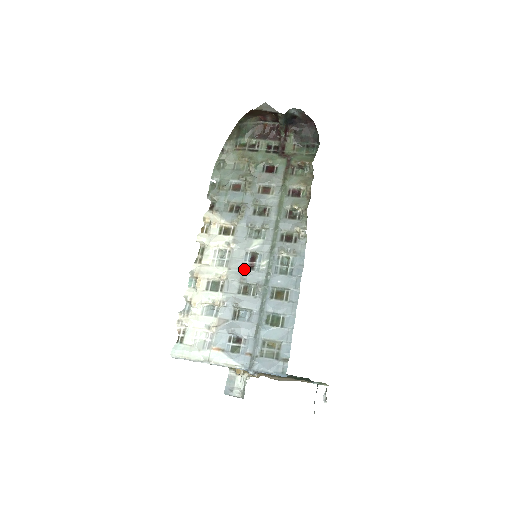
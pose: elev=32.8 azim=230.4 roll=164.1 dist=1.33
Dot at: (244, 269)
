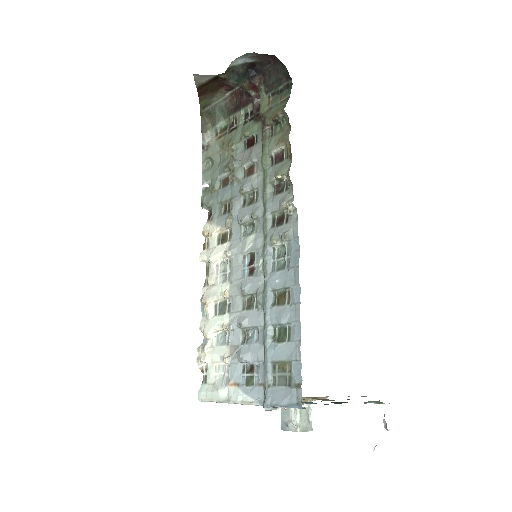
Dot at: (244, 278)
